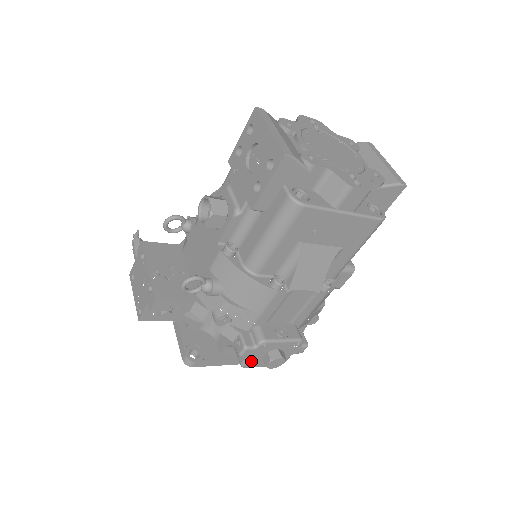
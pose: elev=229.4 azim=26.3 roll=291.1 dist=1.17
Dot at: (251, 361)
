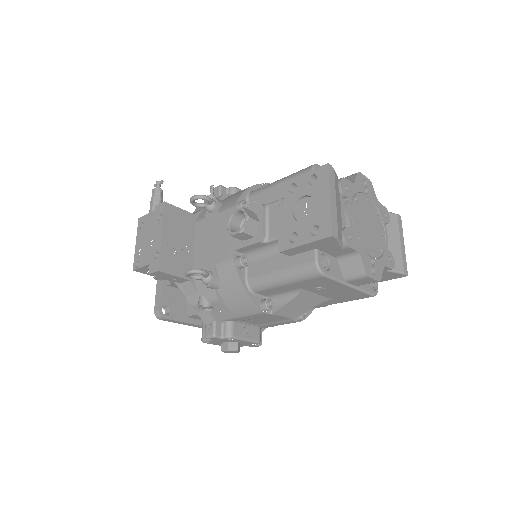
Dot at: (212, 342)
